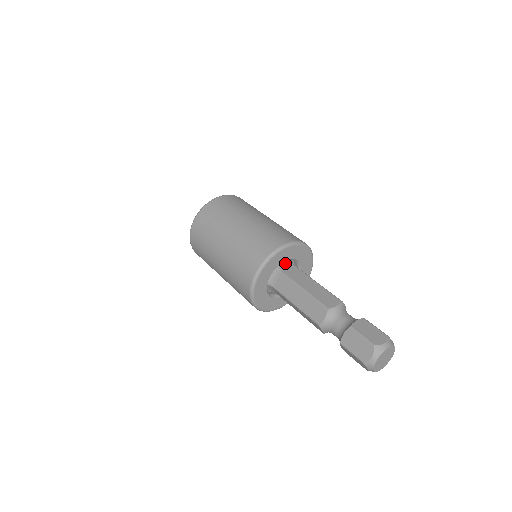
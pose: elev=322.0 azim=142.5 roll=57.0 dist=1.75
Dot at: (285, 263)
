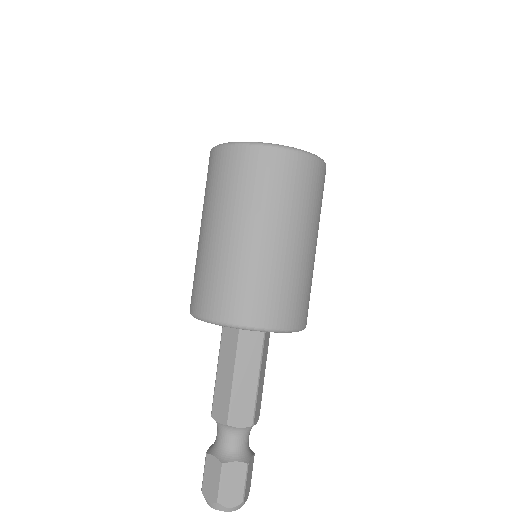
Dot at: occluded
